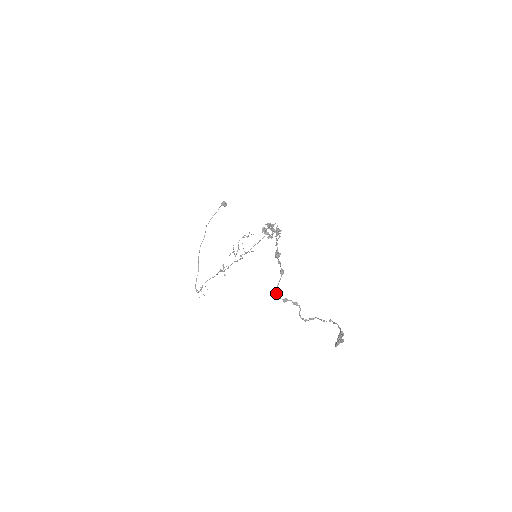
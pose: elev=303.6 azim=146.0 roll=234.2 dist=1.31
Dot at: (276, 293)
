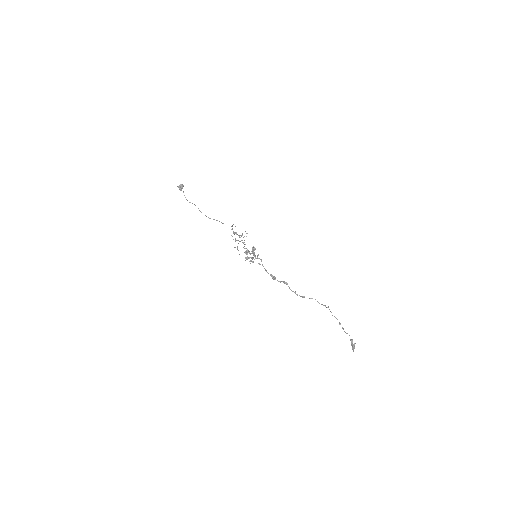
Dot at: (295, 293)
